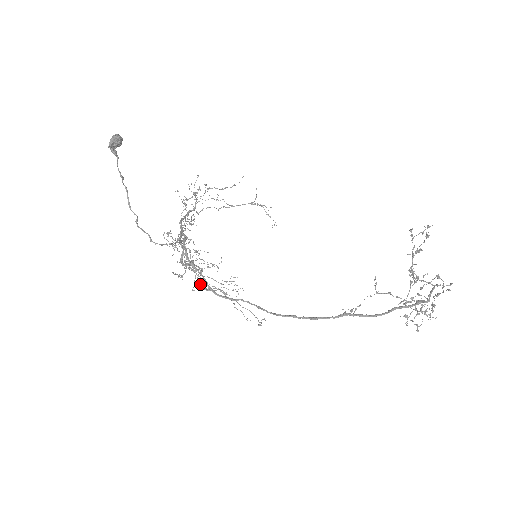
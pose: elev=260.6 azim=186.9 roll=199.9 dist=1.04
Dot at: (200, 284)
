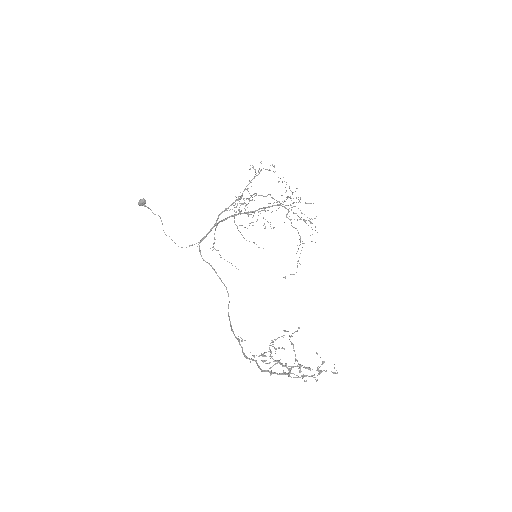
Dot at: occluded
